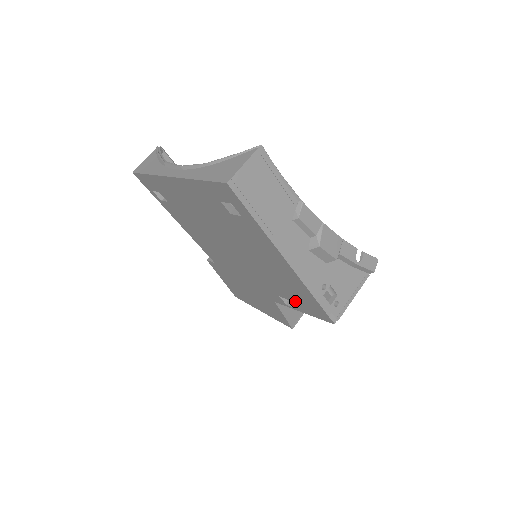
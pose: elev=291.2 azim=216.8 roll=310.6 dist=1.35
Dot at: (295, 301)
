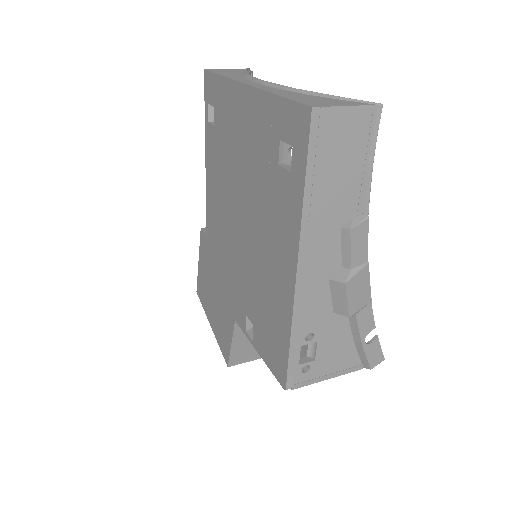
Dot at: (261, 332)
